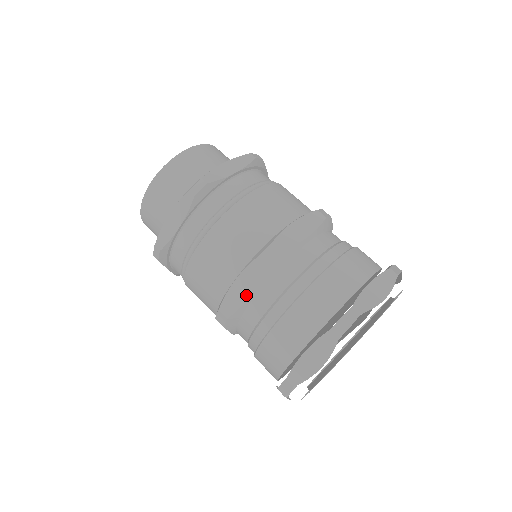
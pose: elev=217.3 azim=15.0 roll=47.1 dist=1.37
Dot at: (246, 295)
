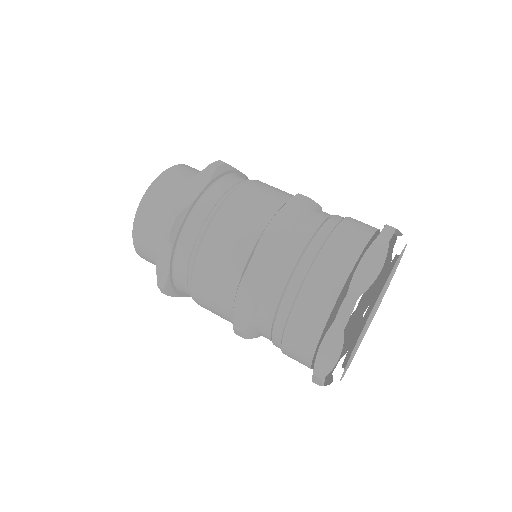
Dot at: (250, 309)
